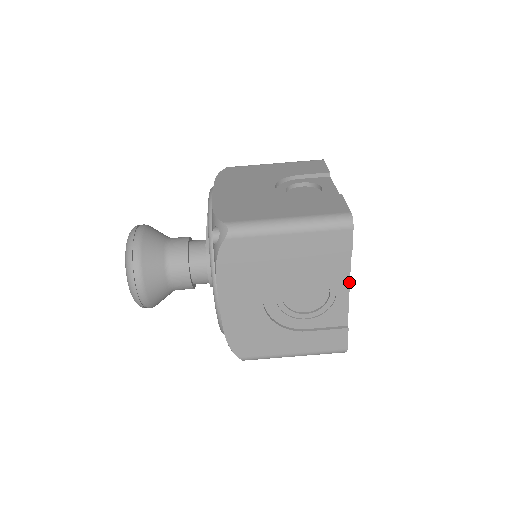
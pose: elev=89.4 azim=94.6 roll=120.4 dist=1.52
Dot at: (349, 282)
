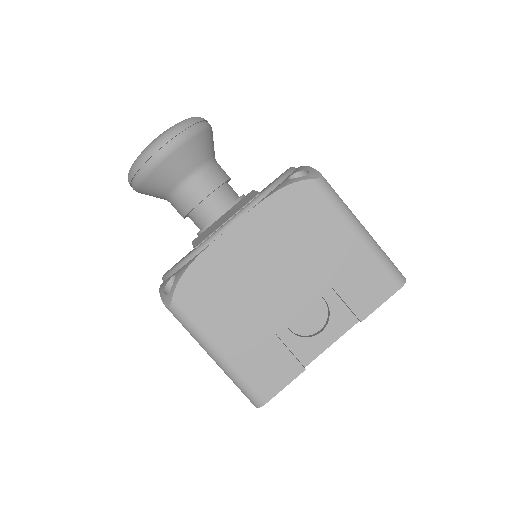
Dot at: occluded
